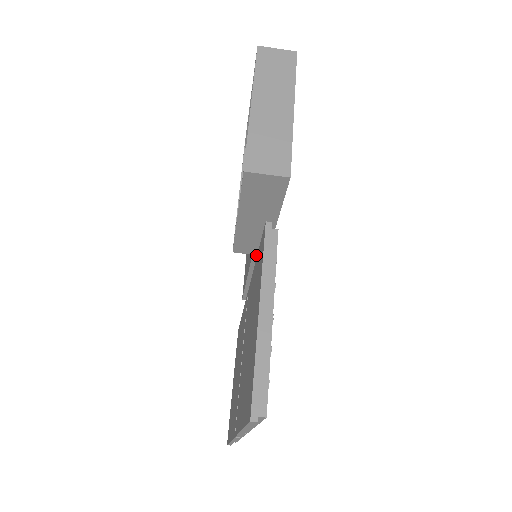
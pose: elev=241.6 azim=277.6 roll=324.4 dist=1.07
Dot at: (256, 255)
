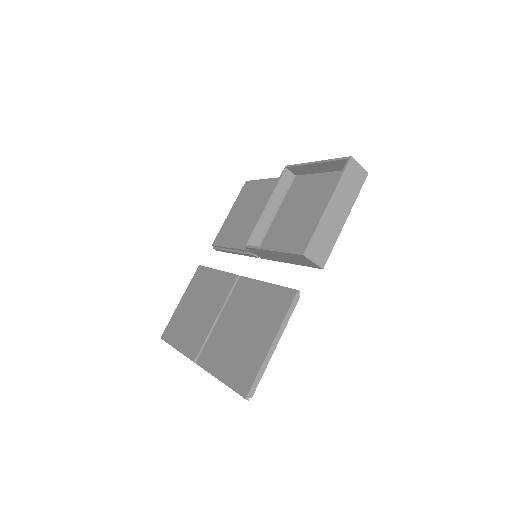
Dot at: occluded
